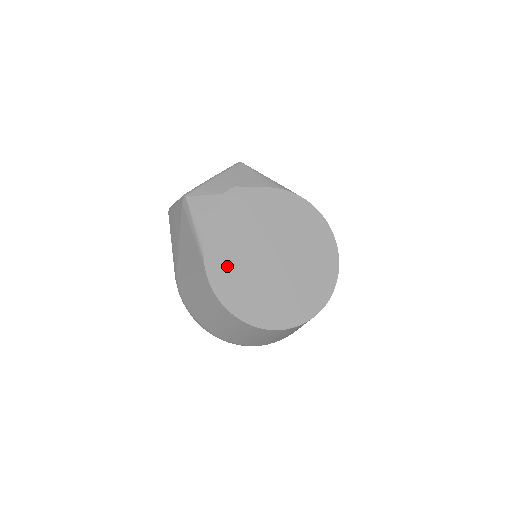
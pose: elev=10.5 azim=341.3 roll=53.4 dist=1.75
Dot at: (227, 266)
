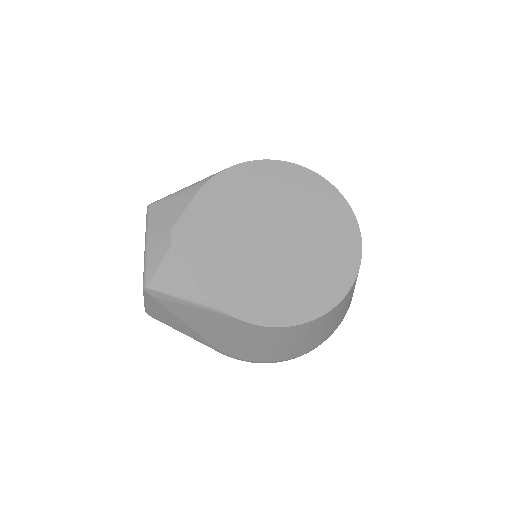
Dot at: (251, 294)
